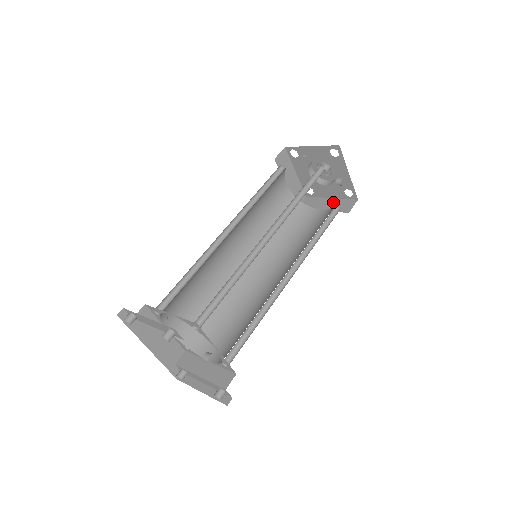
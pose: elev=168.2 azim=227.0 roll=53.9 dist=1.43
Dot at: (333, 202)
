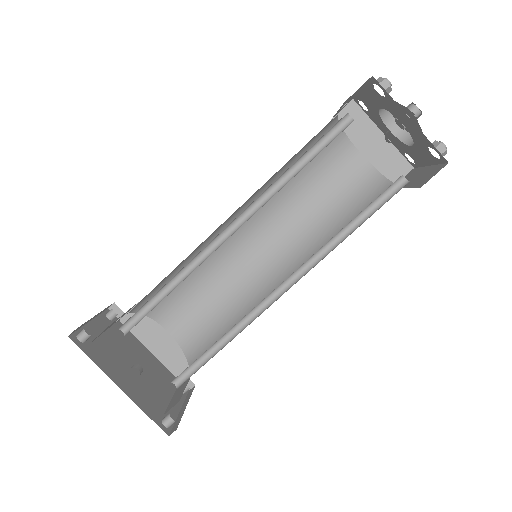
Dot at: (424, 172)
